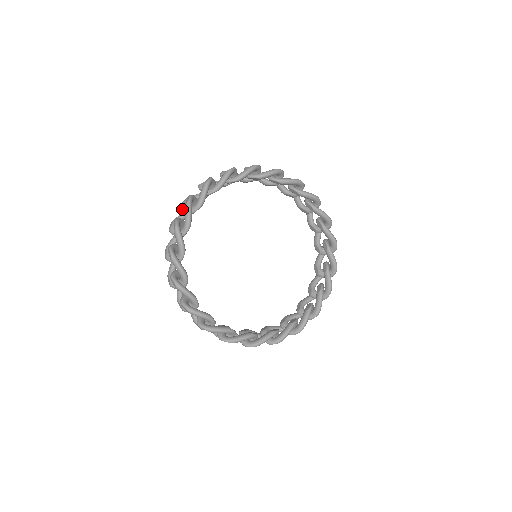
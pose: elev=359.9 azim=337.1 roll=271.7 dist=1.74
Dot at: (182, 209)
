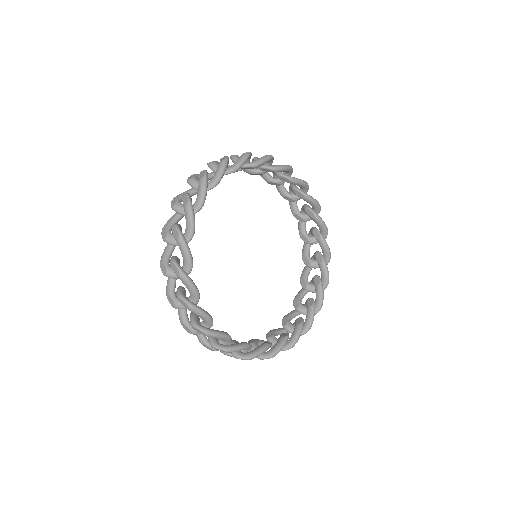
Dot at: occluded
